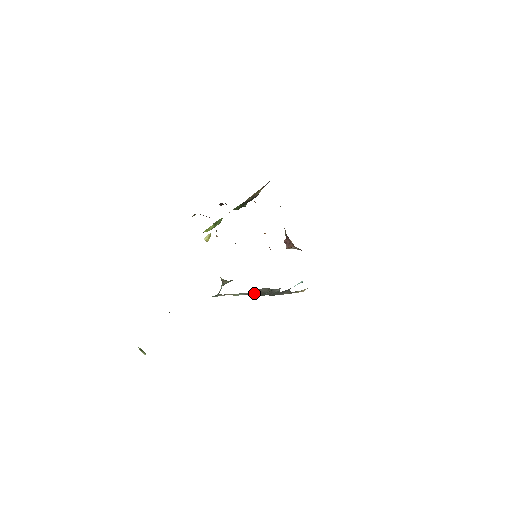
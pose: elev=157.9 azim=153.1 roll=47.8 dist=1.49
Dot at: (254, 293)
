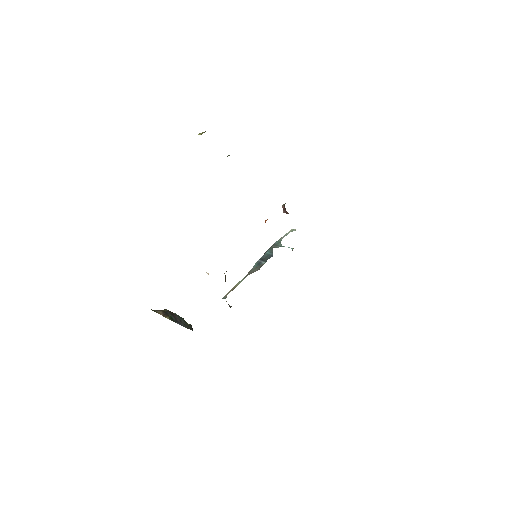
Dot at: (252, 271)
